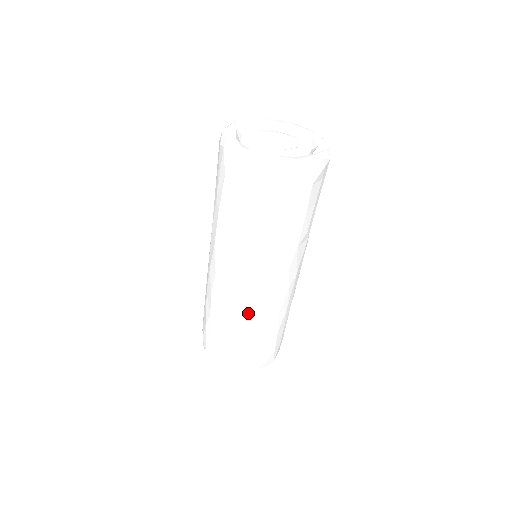
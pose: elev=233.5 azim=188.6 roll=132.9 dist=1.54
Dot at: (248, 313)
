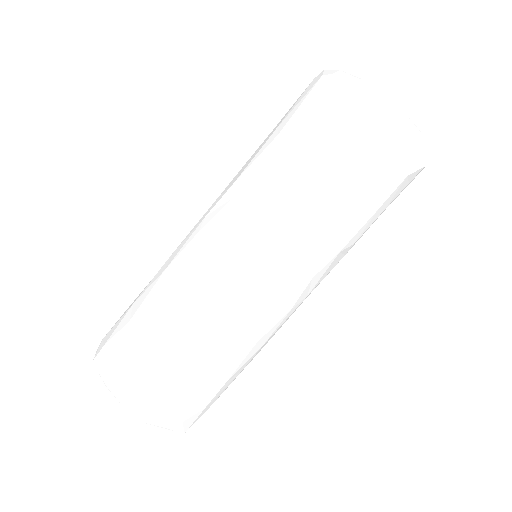
Dot at: (224, 316)
